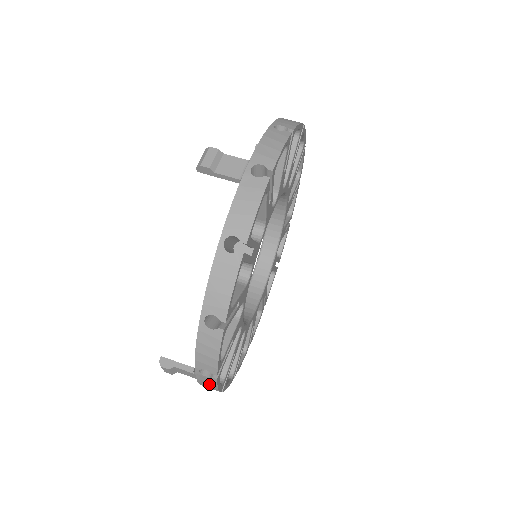
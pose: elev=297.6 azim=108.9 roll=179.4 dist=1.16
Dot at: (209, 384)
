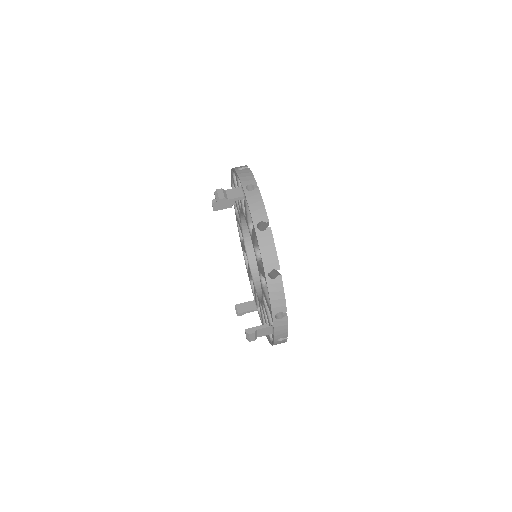
Dot at: (282, 327)
